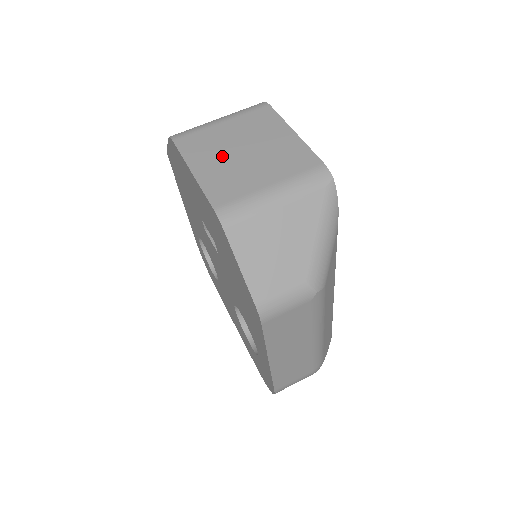
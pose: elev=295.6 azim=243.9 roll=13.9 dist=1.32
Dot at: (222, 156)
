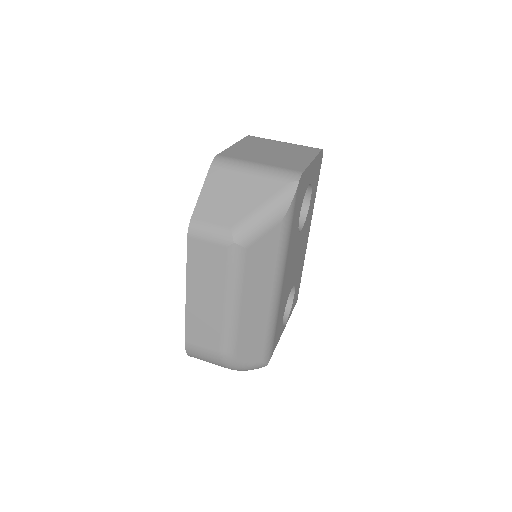
Dot at: (258, 148)
